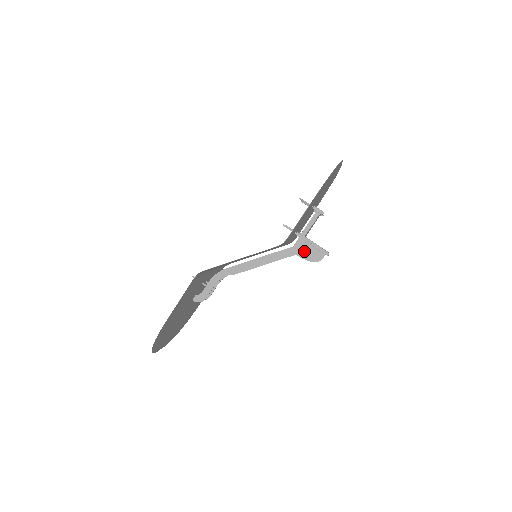
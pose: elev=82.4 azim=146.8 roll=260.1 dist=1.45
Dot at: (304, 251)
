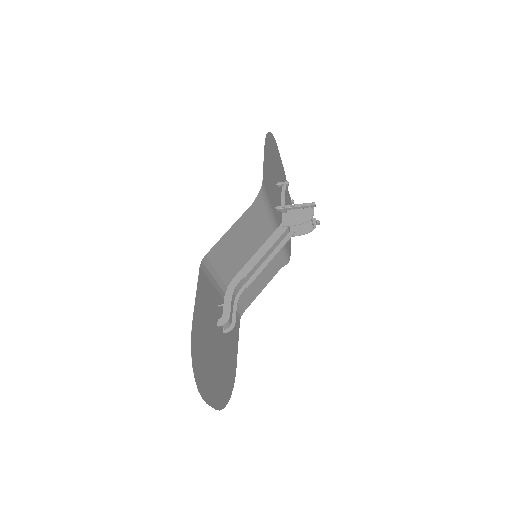
Dot at: (294, 219)
